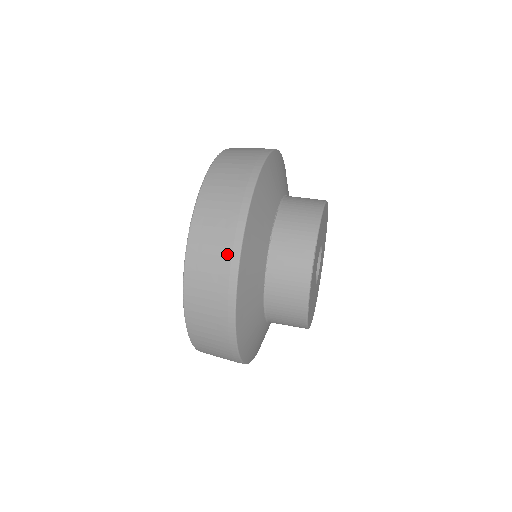
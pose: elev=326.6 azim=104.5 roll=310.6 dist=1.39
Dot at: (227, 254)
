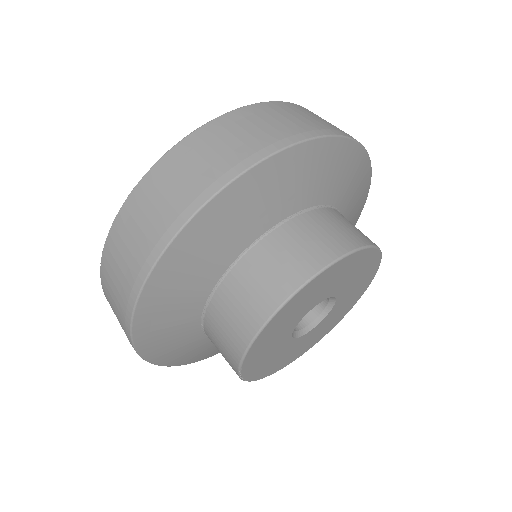
Dot at: occluded
